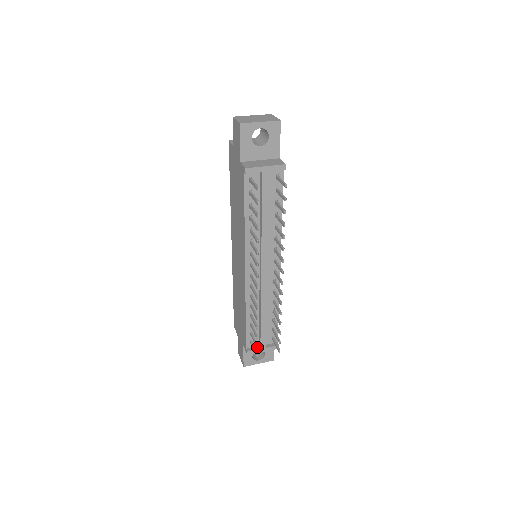
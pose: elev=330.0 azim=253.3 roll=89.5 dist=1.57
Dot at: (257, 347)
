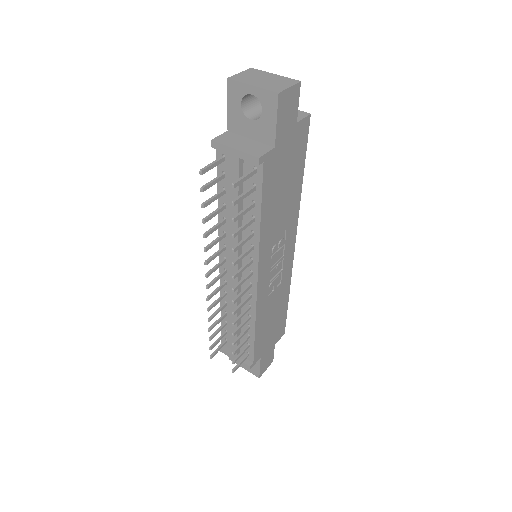
Dot at: (209, 348)
